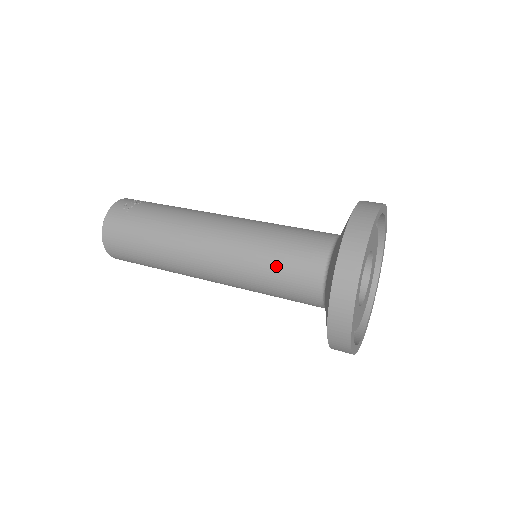
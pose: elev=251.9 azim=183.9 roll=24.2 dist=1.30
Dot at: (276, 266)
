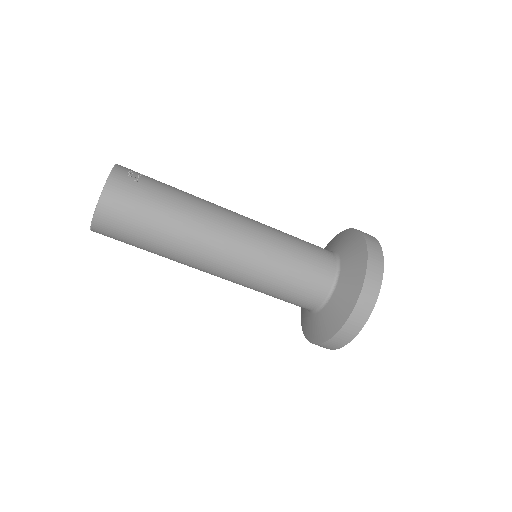
Dot at: (296, 268)
